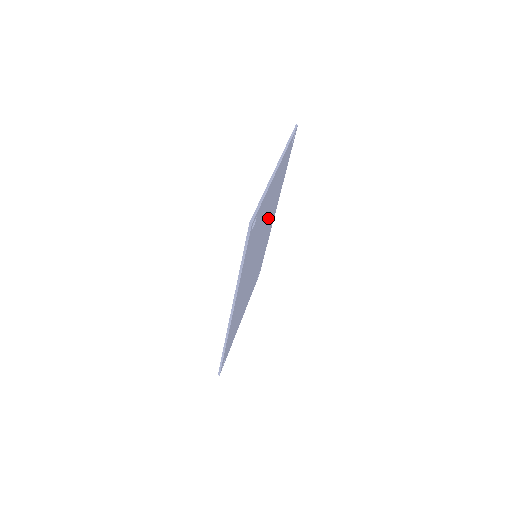
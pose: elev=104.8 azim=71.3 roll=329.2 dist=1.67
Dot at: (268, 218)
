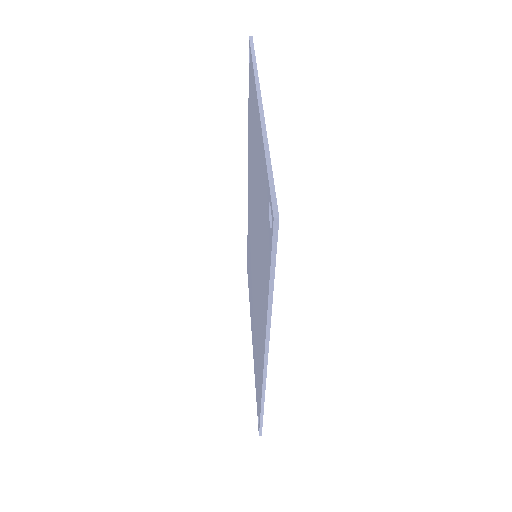
Dot at: occluded
